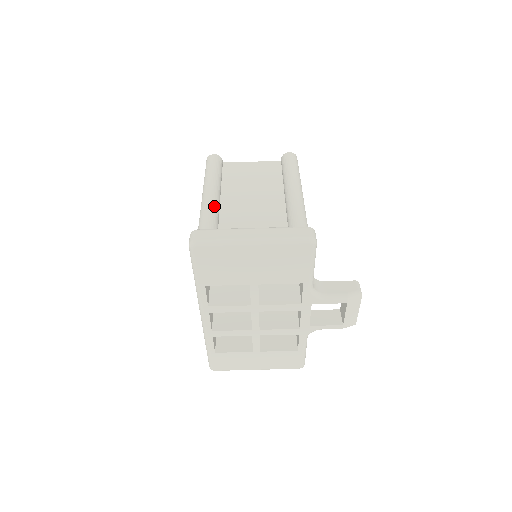
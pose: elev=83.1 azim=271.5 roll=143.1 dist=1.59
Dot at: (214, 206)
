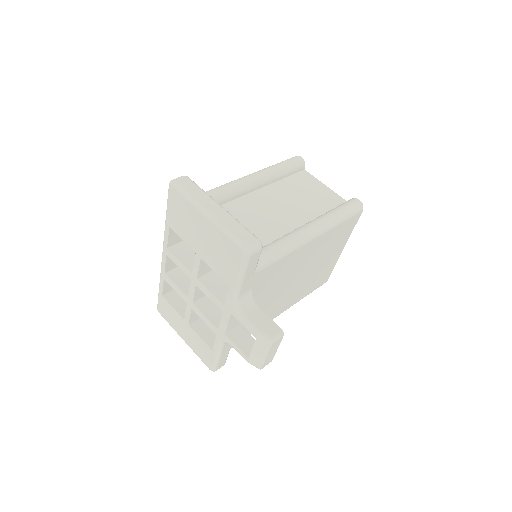
Dot at: (244, 185)
